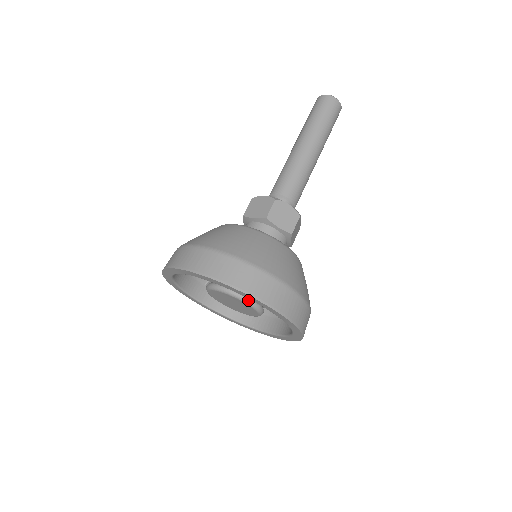
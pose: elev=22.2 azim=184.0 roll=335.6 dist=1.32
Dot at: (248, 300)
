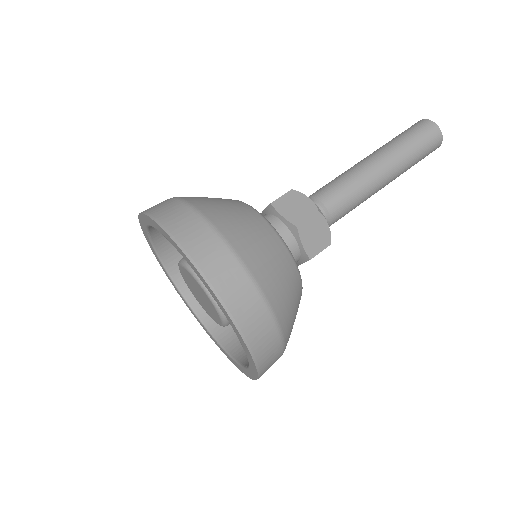
Dot at: occluded
